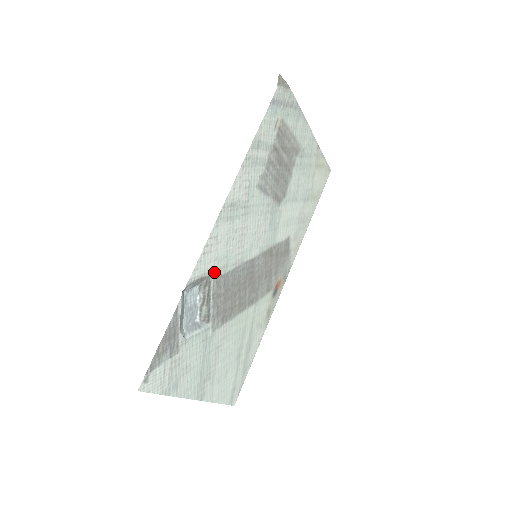
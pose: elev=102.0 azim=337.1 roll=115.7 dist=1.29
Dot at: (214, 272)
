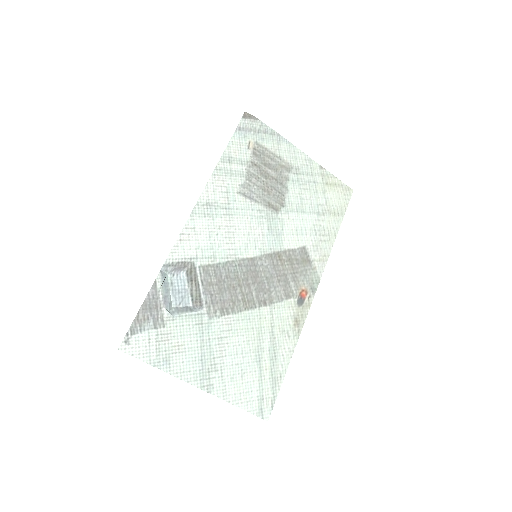
Dot at: (198, 260)
